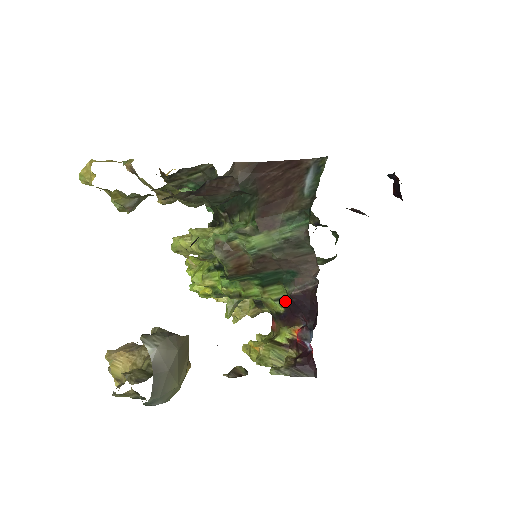
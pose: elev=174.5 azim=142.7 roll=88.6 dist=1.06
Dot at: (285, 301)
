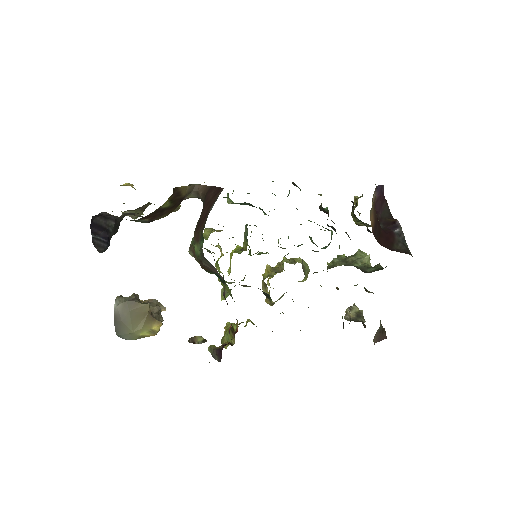
Dot at: occluded
